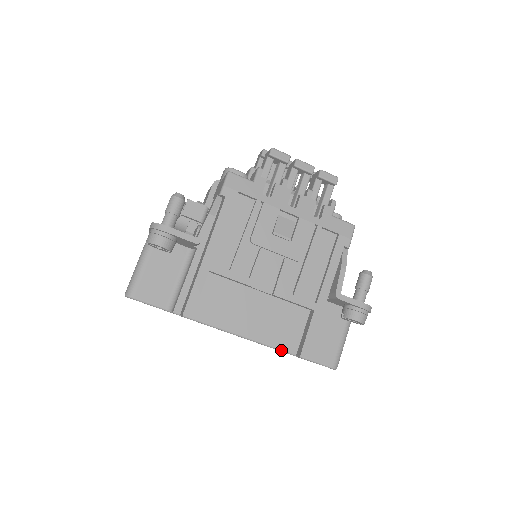
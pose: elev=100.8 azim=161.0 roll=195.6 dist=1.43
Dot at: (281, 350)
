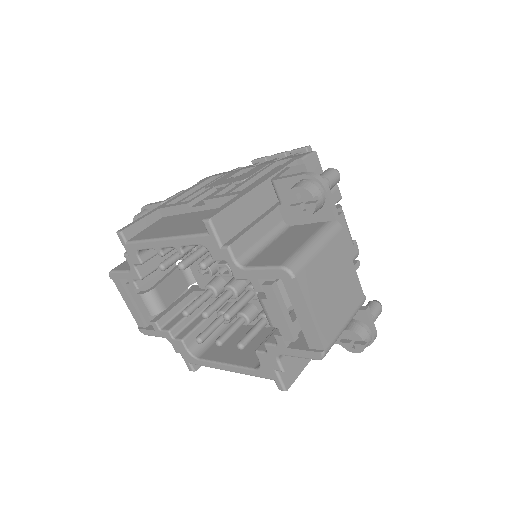
Dot at: (194, 235)
